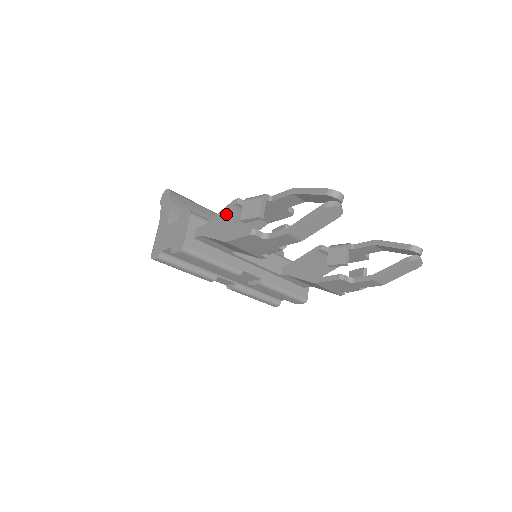
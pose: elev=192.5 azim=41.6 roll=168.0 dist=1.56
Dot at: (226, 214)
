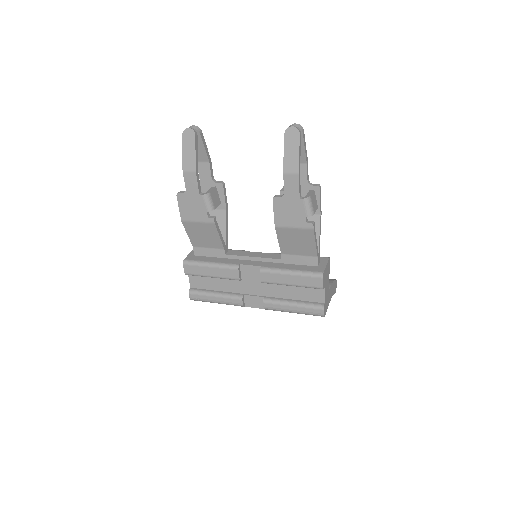
Dot at: occluded
